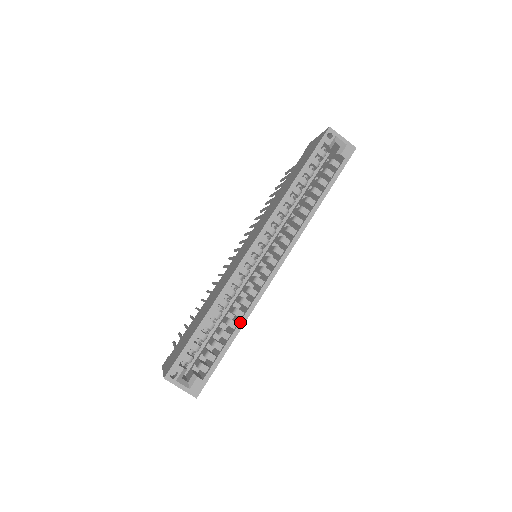
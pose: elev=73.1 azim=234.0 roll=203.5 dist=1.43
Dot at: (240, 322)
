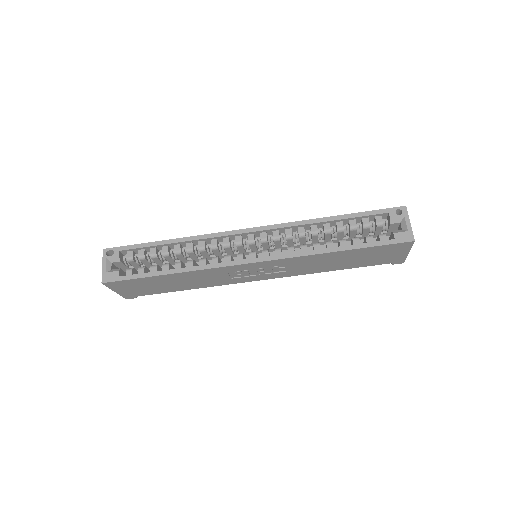
Dot at: (183, 268)
